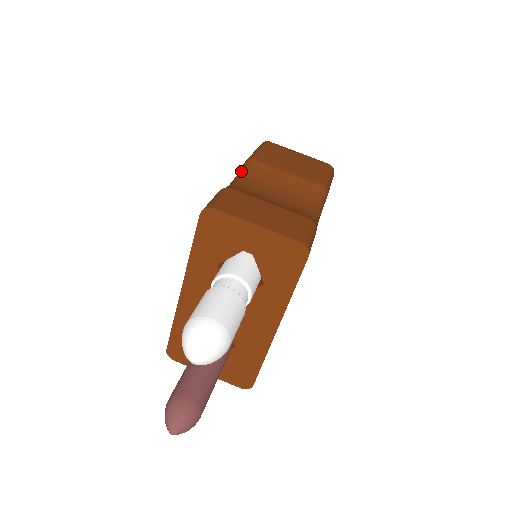
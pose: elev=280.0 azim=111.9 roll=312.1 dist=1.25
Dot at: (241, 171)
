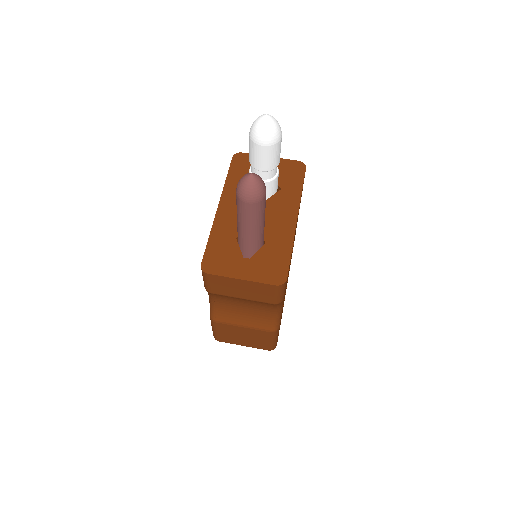
Dot at: occluded
